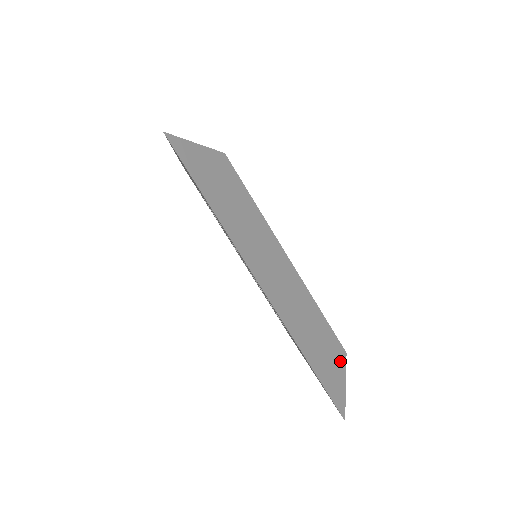
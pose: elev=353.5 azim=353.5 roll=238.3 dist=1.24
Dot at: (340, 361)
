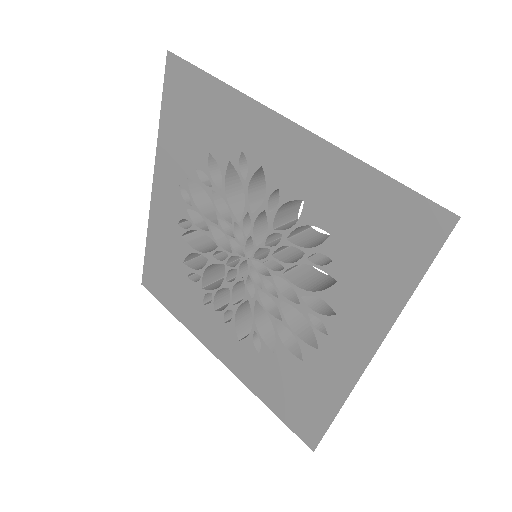
Dot at: occluded
